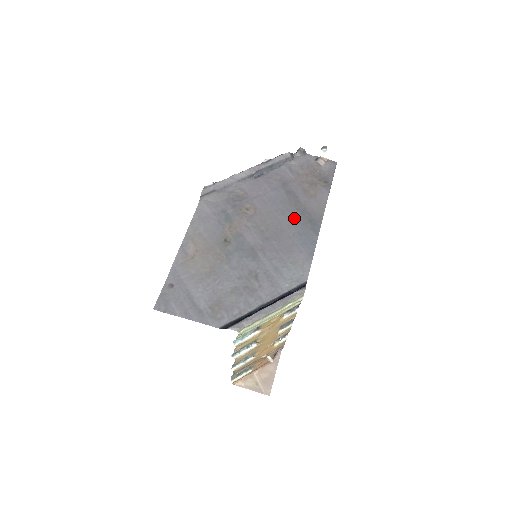
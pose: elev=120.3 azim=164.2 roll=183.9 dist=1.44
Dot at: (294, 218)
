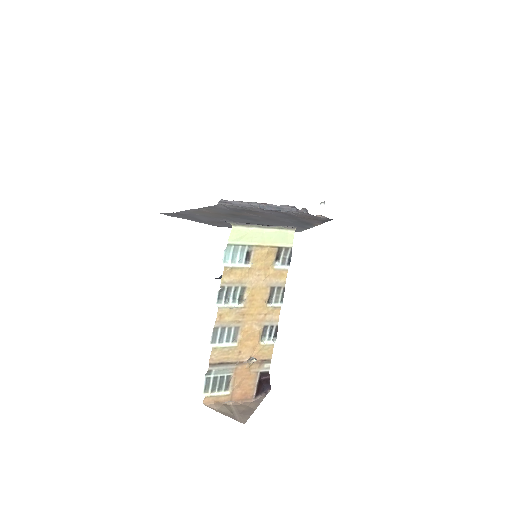
Dot at: (293, 221)
